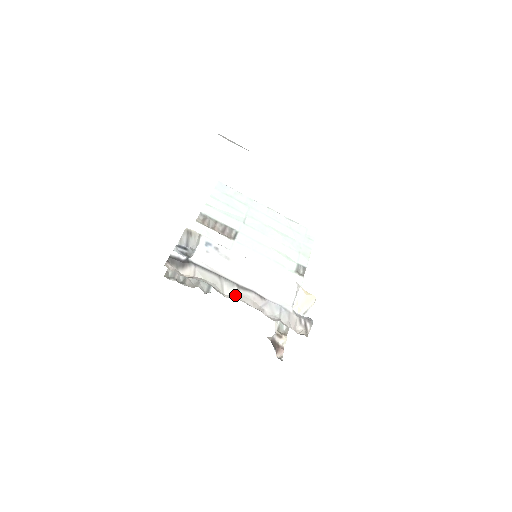
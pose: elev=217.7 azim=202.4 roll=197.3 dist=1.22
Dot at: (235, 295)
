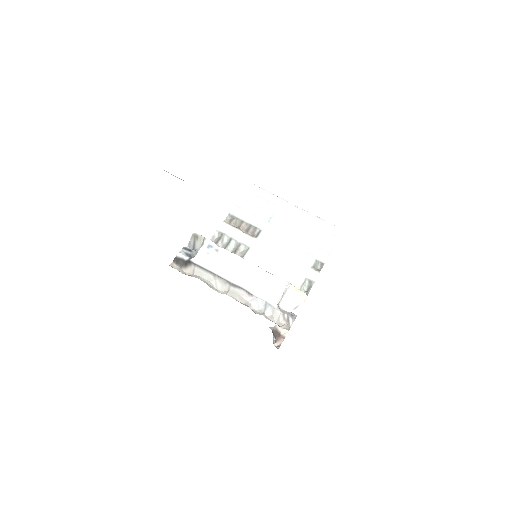
Dot at: (226, 291)
